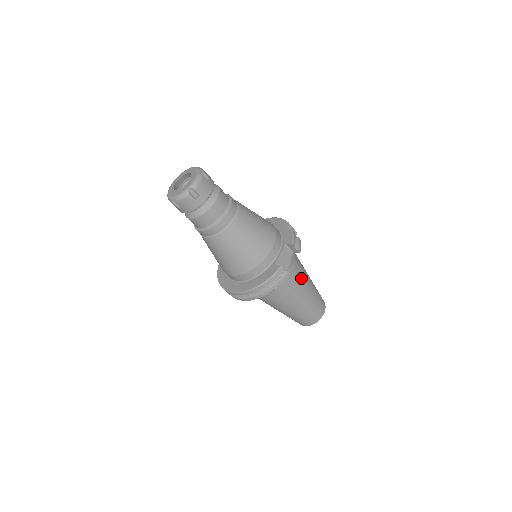
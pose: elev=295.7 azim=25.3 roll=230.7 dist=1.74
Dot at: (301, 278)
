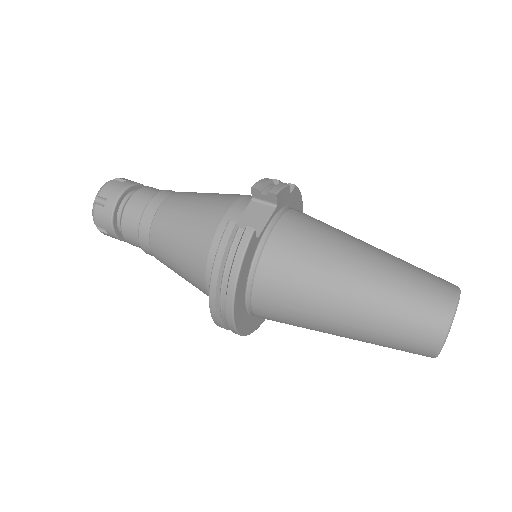
Dot at: (327, 244)
